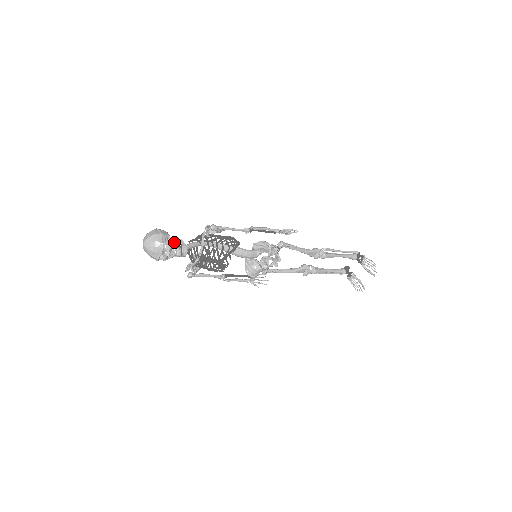
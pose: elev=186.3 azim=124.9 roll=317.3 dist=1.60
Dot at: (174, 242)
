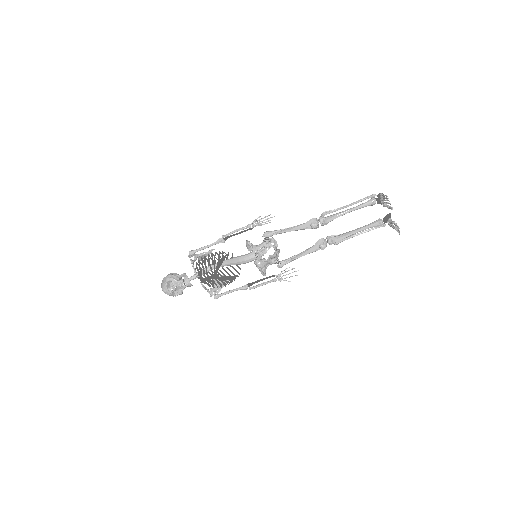
Dot at: (178, 278)
